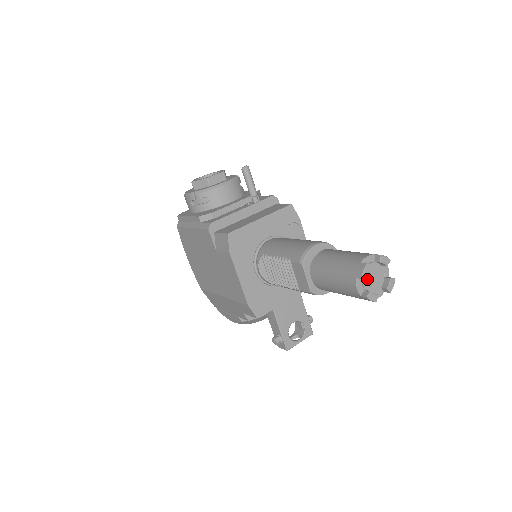
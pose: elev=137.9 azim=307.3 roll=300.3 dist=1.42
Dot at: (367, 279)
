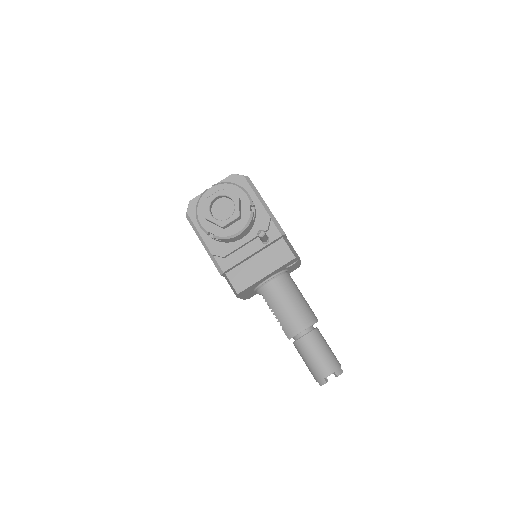
Dot at: occluded
